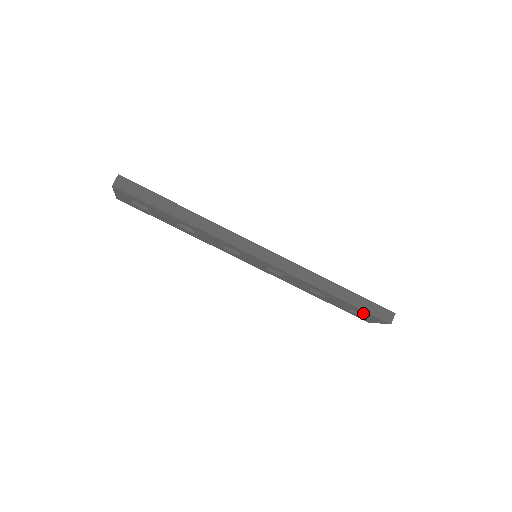
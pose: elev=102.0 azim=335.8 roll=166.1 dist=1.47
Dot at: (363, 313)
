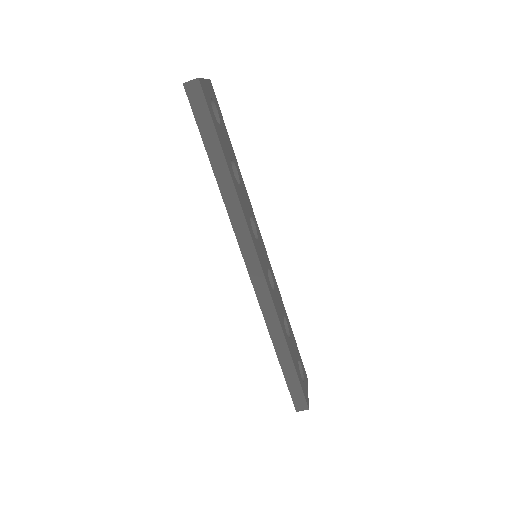
Dot at: occluded
